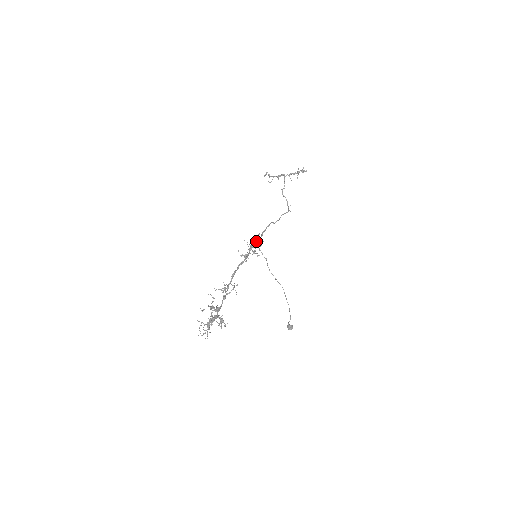
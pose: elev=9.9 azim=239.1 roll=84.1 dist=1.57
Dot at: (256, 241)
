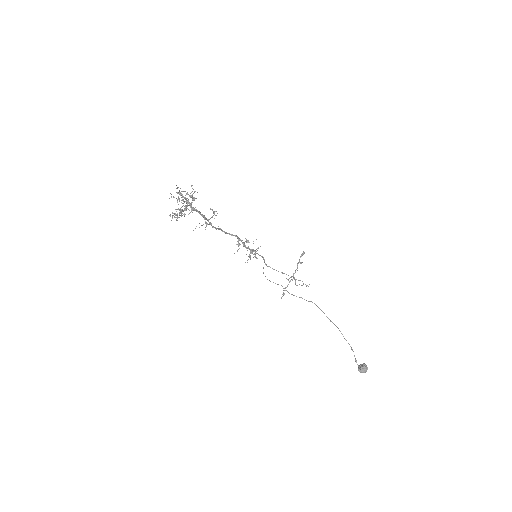
Dot at: occluded
